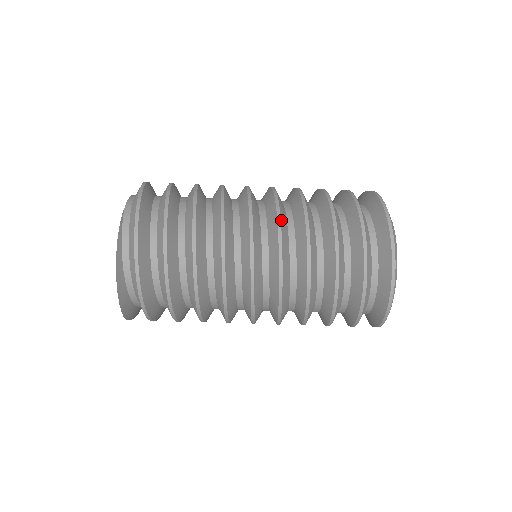
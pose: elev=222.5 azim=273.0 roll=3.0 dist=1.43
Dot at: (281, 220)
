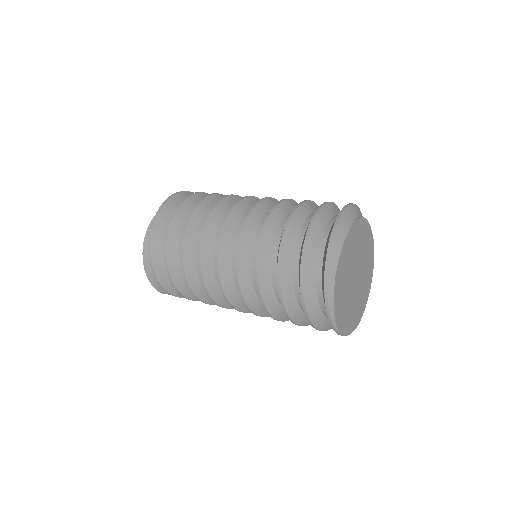
Dot at: (243, 233)
